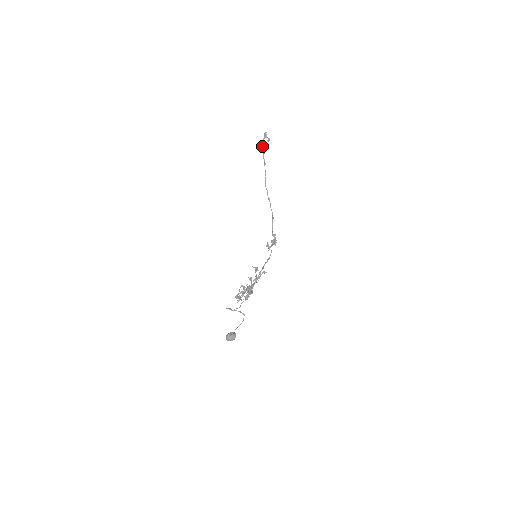
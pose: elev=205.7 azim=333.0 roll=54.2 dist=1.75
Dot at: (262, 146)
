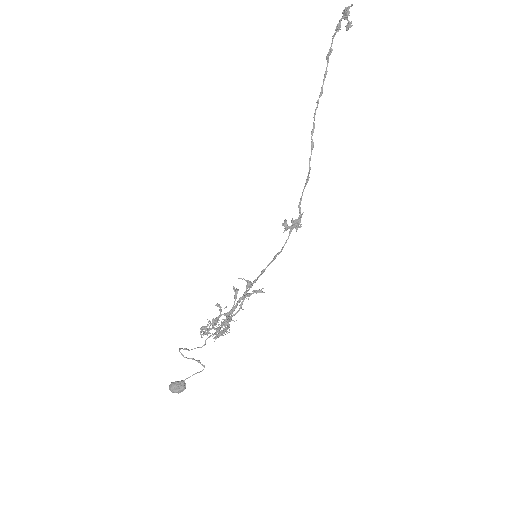
Dot at: occluded
